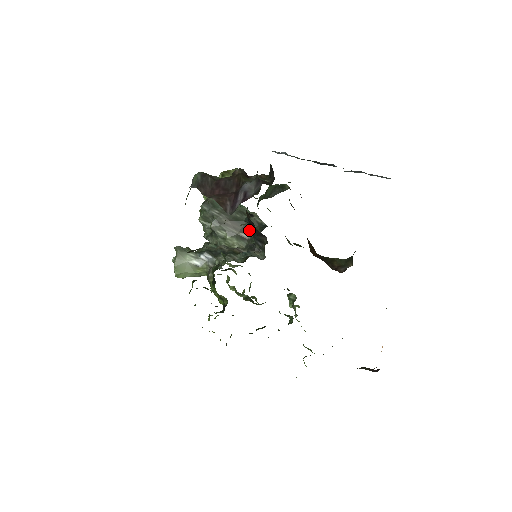
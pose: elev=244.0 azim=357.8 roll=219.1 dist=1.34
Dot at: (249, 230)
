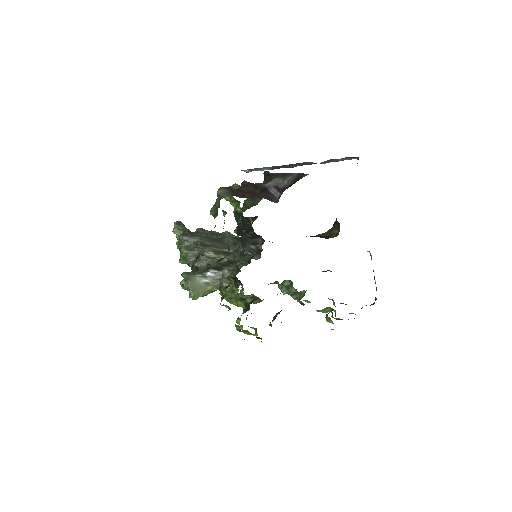
Dot at: (229, 245)
